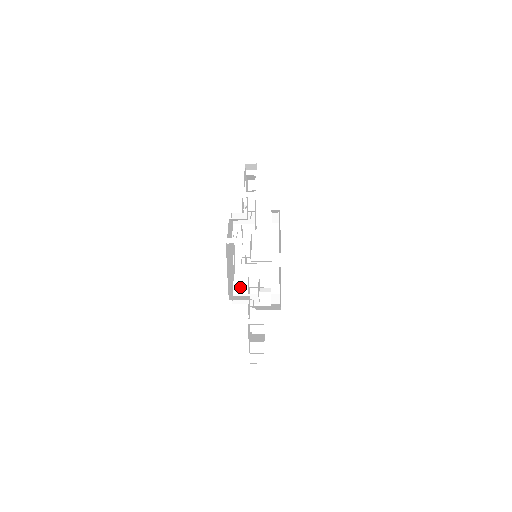
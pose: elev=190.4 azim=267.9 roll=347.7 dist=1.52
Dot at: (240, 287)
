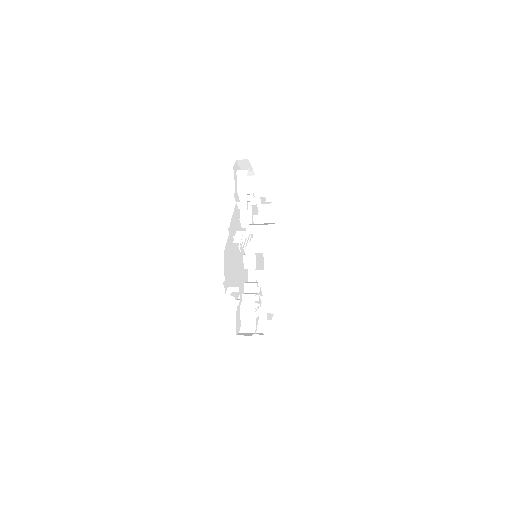
Dot at: occluded
